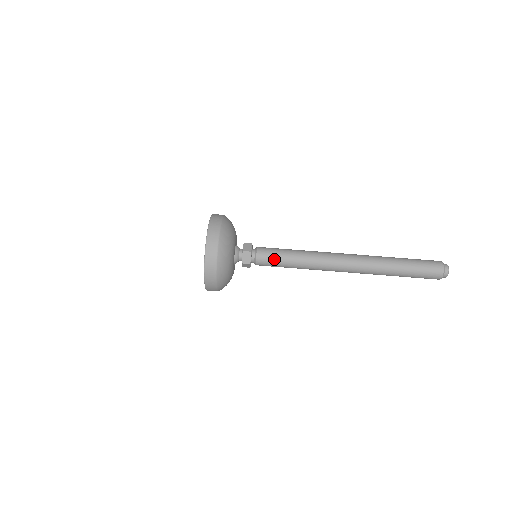
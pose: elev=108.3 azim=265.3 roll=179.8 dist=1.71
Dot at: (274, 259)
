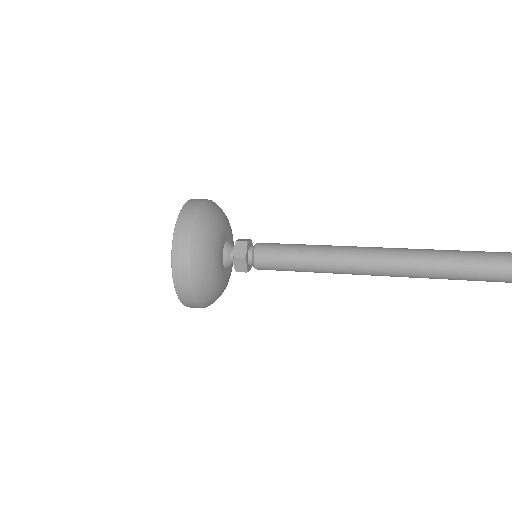
Dot at: (280, 251)
